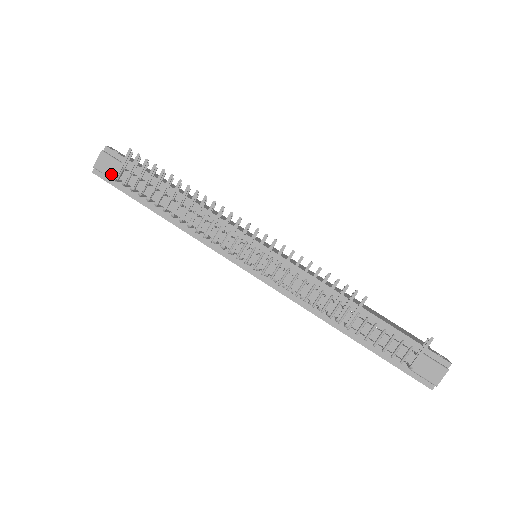
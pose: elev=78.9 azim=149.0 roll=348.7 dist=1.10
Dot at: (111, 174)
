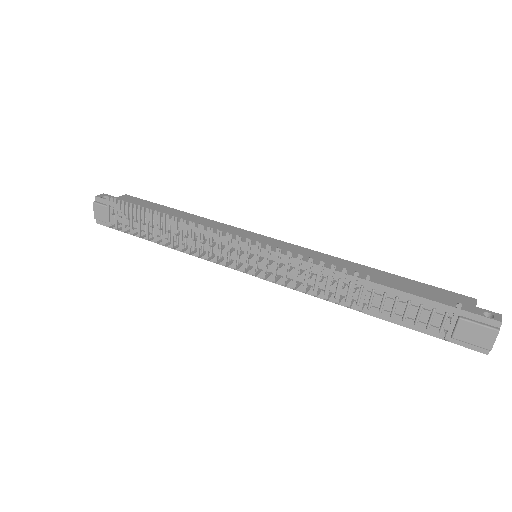
Dot at: occluded
